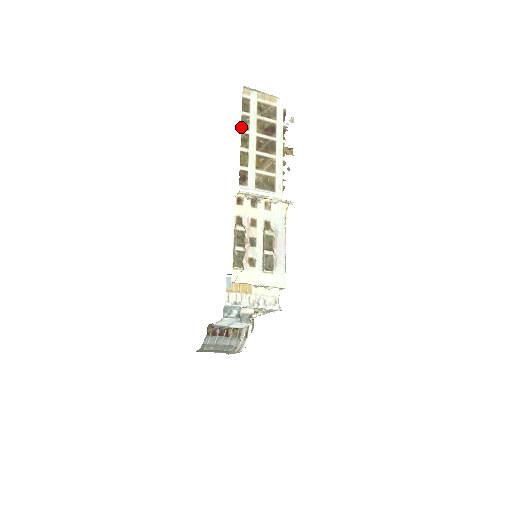
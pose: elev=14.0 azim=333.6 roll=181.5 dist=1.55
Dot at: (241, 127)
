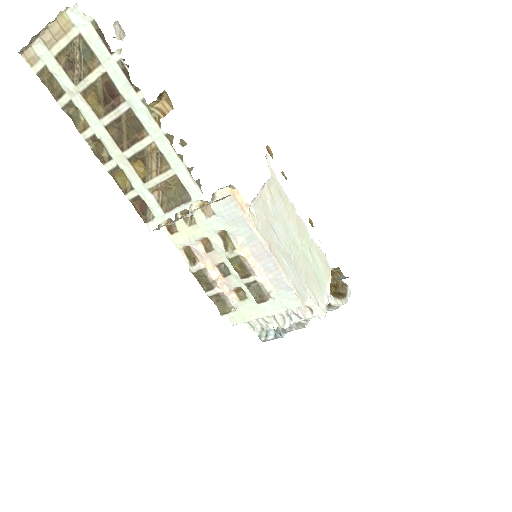
Dot at: (78, 131)
